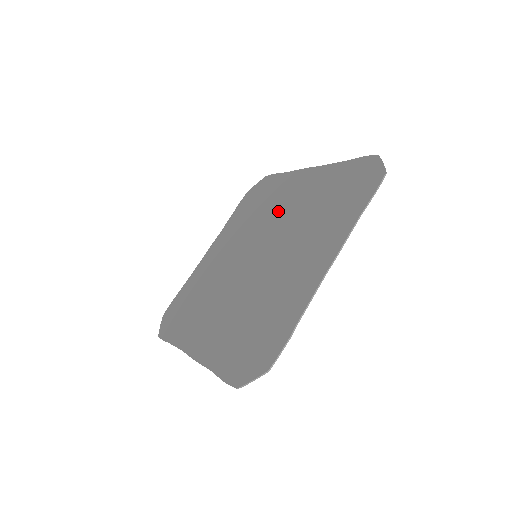
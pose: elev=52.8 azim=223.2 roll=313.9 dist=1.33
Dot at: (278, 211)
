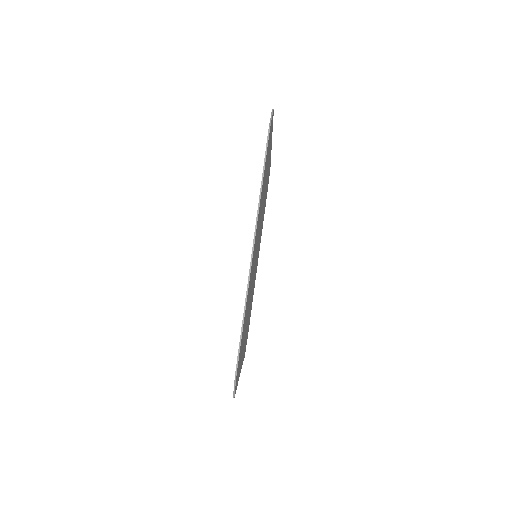
Dot at: occluded
